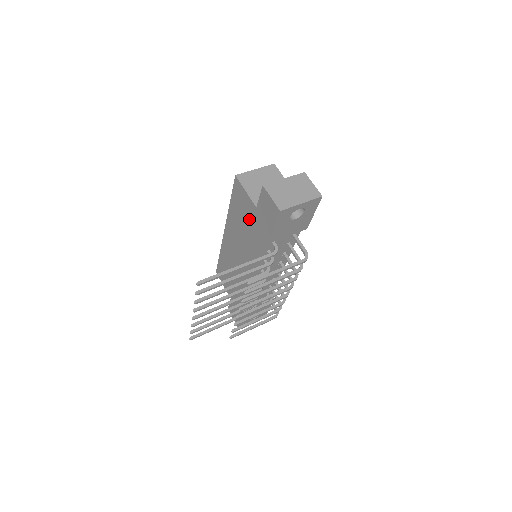
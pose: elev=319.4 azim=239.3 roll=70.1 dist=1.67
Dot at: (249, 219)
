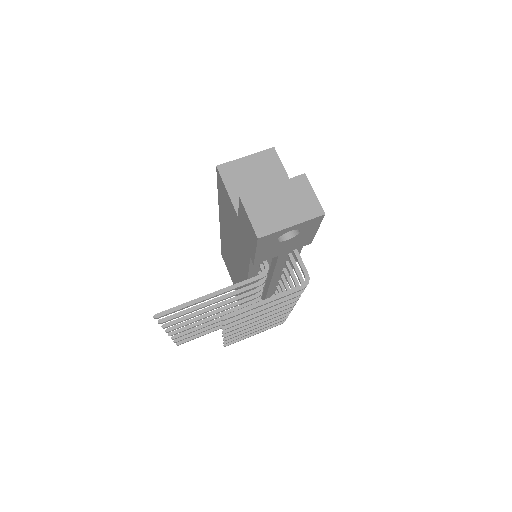
Dot at: (235, 225)
